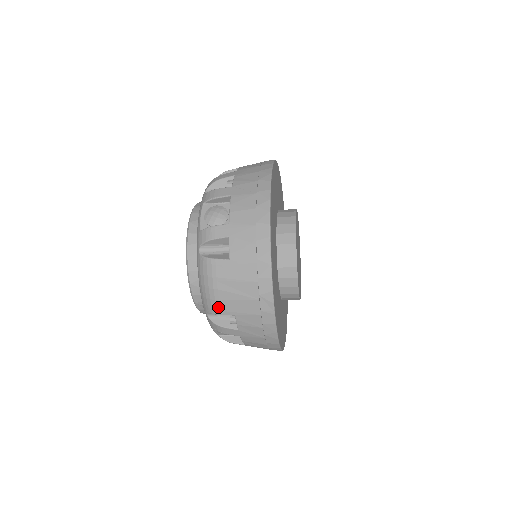
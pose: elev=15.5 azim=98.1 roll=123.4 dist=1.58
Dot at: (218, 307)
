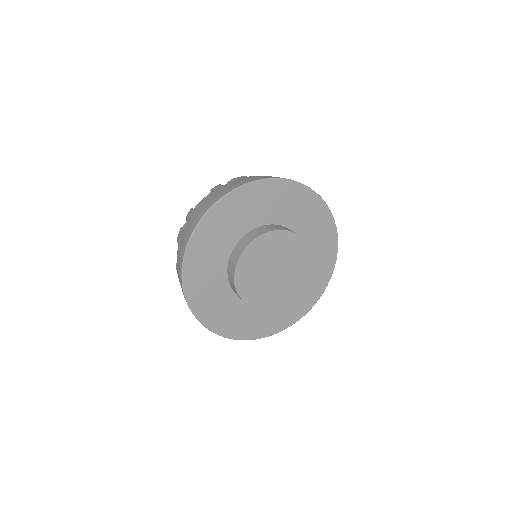
Dot at: occluded
